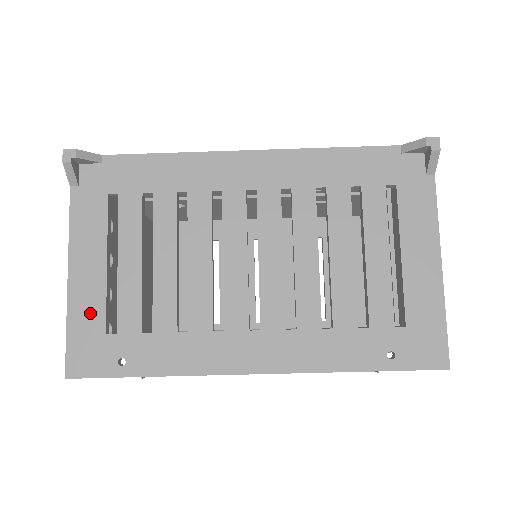
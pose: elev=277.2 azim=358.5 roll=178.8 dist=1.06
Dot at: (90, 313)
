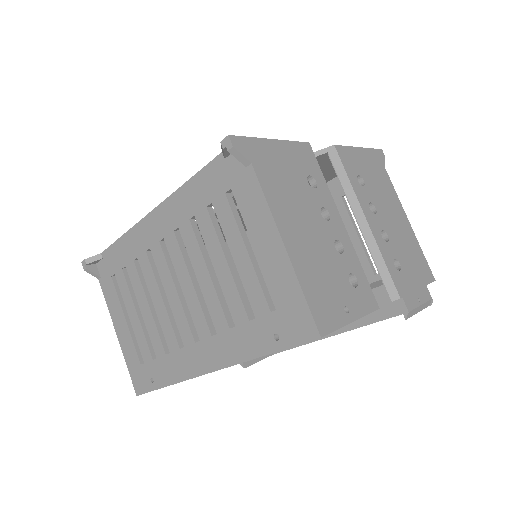
Dot at: (131, 354)
